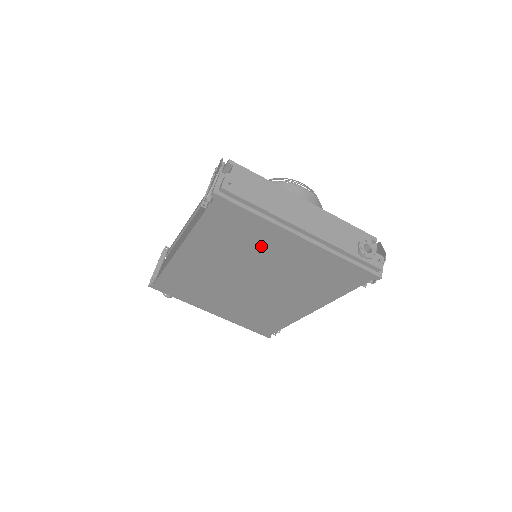
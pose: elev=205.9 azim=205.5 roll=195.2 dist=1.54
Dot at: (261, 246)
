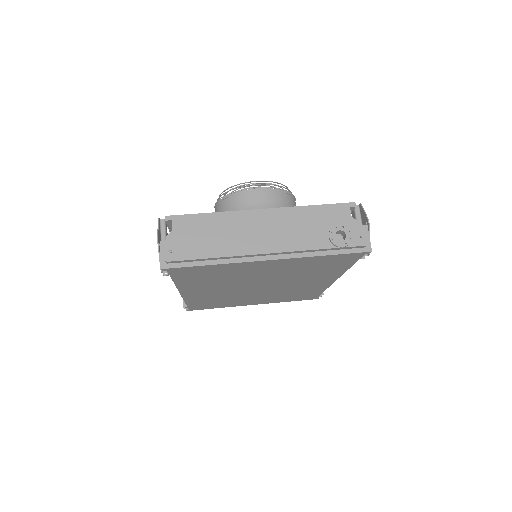
Dot at: (241, 273)
